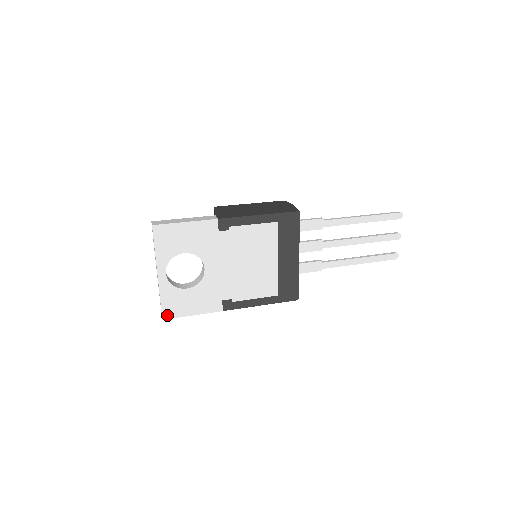
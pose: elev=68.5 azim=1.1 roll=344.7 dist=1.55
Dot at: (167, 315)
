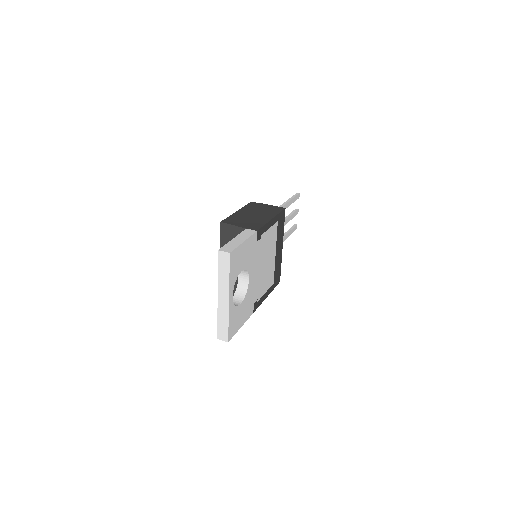
Dot at: (230, 336)
